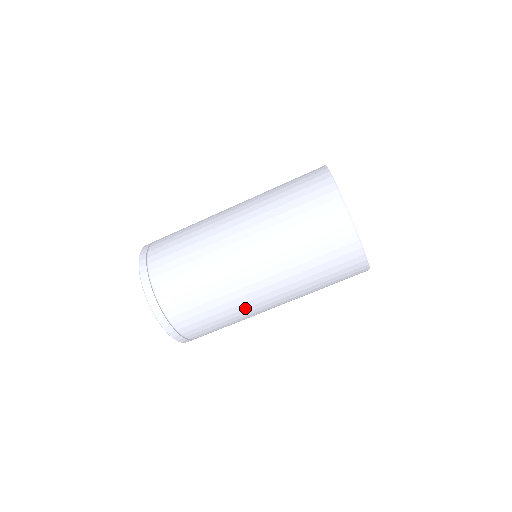
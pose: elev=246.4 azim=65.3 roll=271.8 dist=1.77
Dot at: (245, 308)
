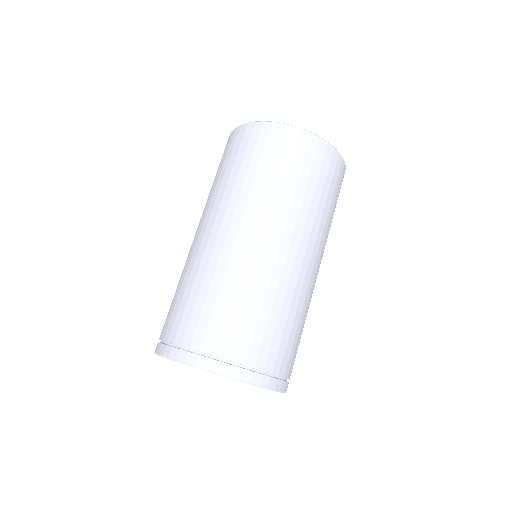
Dot at: (249, 267)
